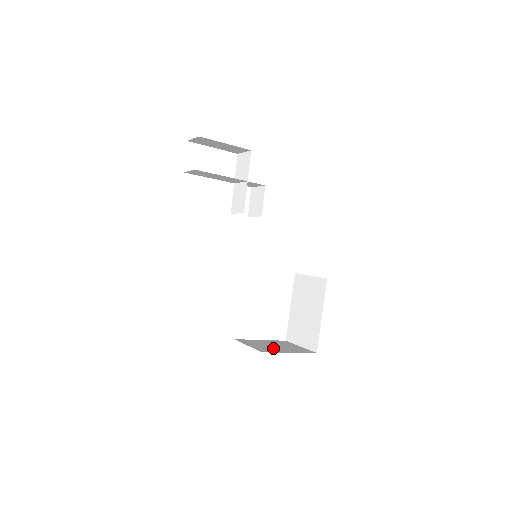
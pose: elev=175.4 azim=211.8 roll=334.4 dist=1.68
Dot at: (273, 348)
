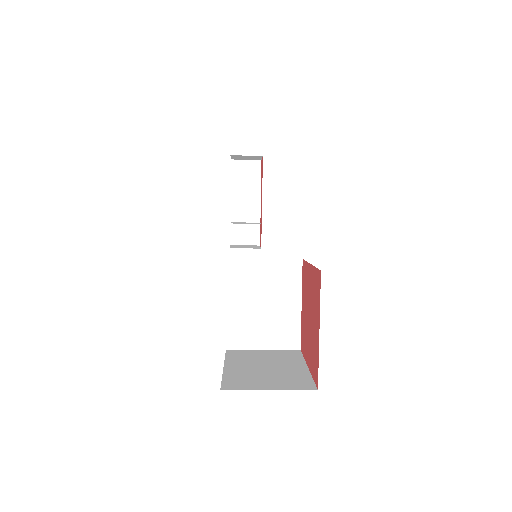
Dot at: occluded
